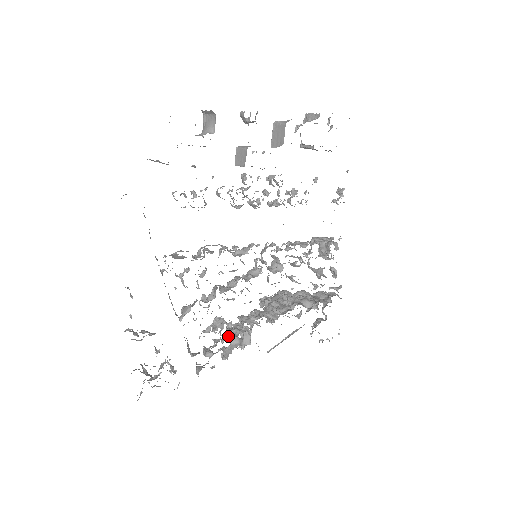
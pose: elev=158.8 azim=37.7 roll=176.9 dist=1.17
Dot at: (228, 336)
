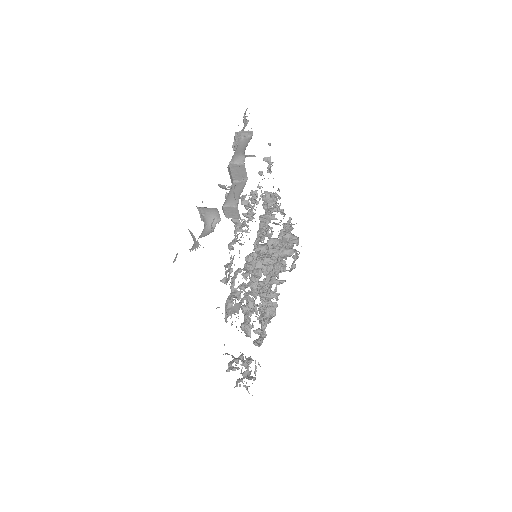
Dot at: (268, 315)
